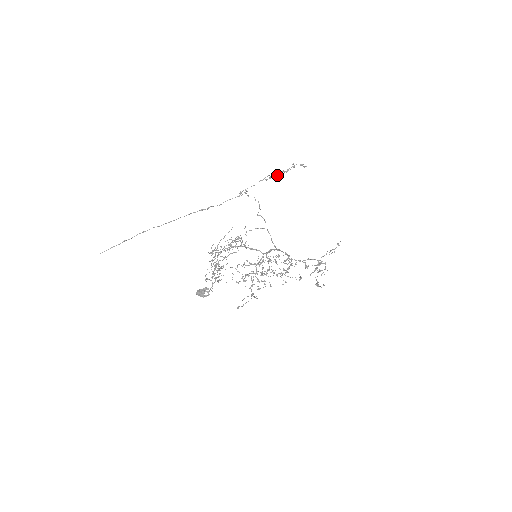
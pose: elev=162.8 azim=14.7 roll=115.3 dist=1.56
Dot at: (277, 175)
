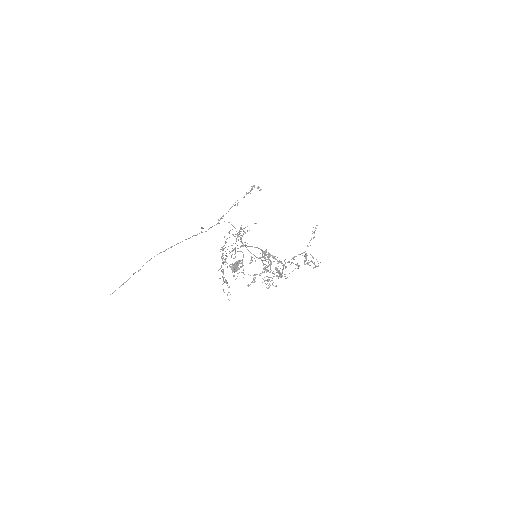
Dot at: (243, 197)
